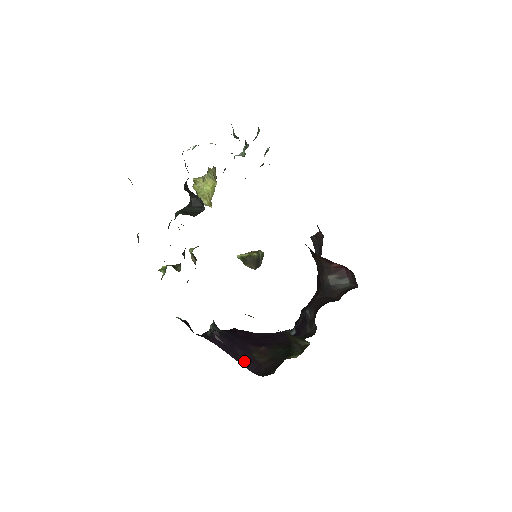
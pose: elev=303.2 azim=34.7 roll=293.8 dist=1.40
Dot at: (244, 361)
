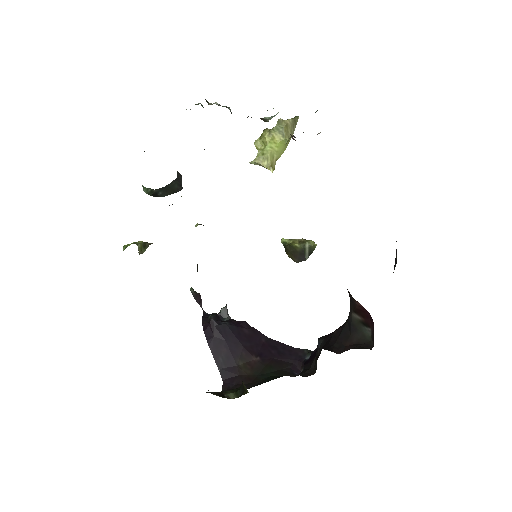
Dot at: (223, 364)
